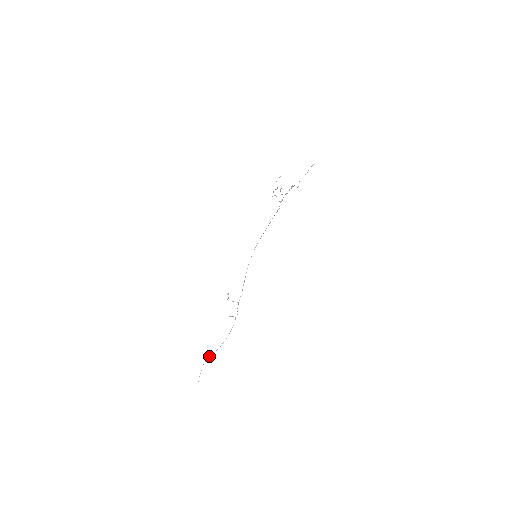
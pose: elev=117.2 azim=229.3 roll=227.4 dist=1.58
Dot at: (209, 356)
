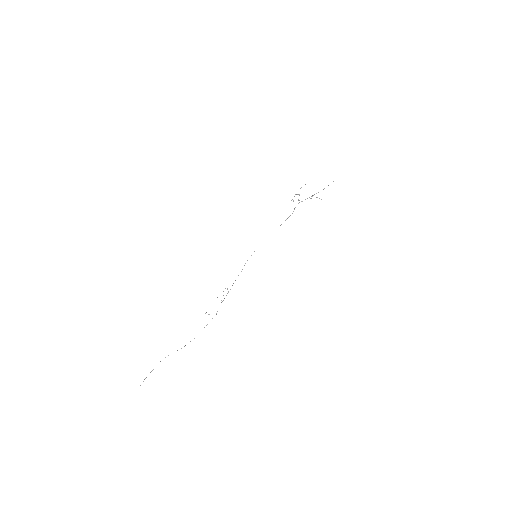
Dot at: (168, 355)
